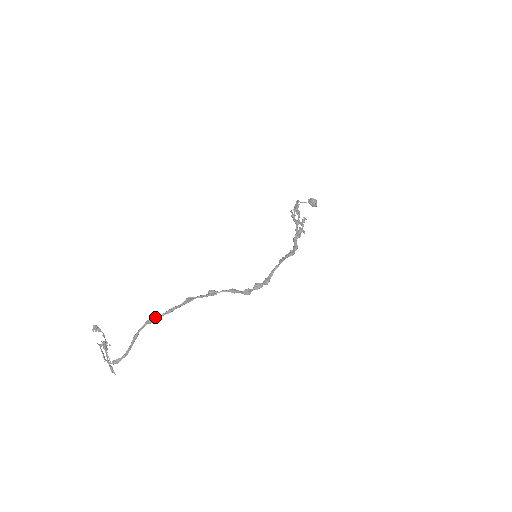
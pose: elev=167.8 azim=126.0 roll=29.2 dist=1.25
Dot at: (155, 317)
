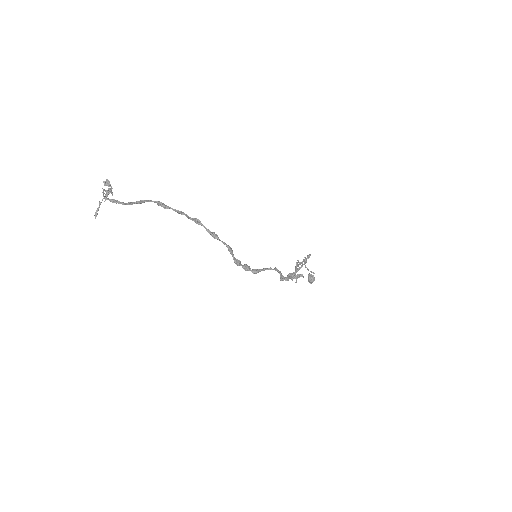
Dot at: (166, 205)
